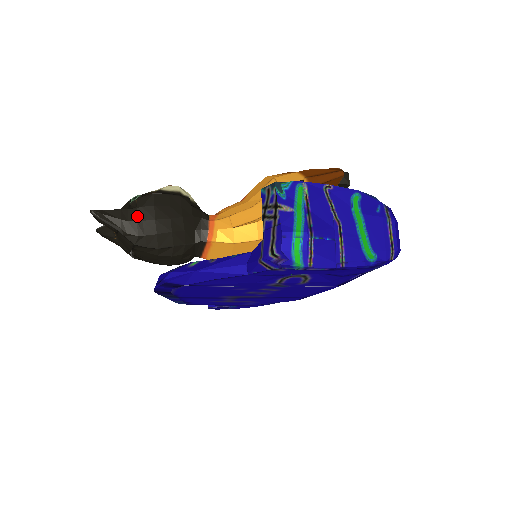
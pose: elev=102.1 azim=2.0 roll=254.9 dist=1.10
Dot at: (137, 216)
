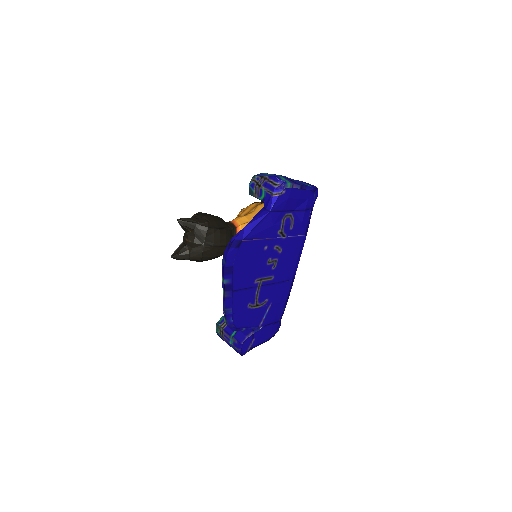
Dot at: (201, 216)
